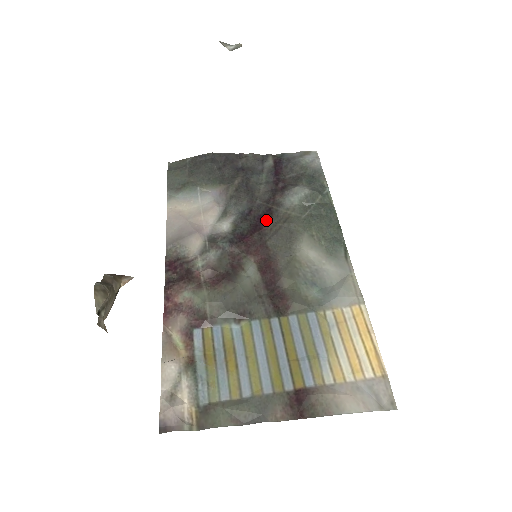
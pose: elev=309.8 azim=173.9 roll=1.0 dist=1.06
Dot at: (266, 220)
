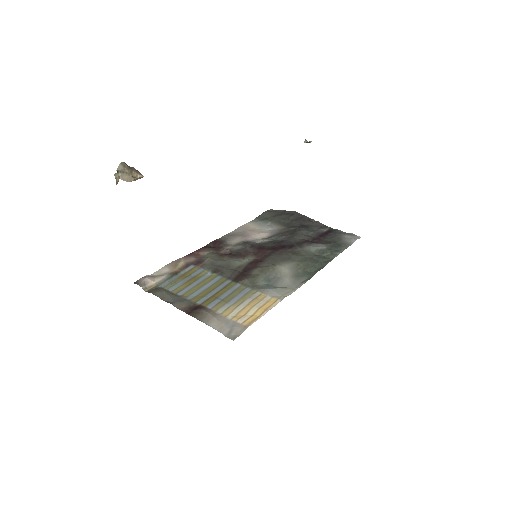
Dot at: (284, 249)
